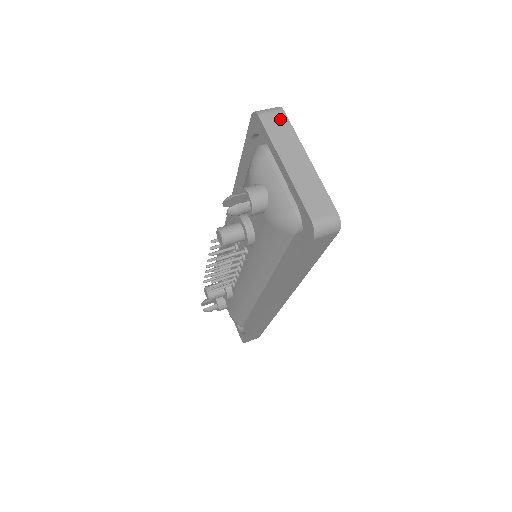
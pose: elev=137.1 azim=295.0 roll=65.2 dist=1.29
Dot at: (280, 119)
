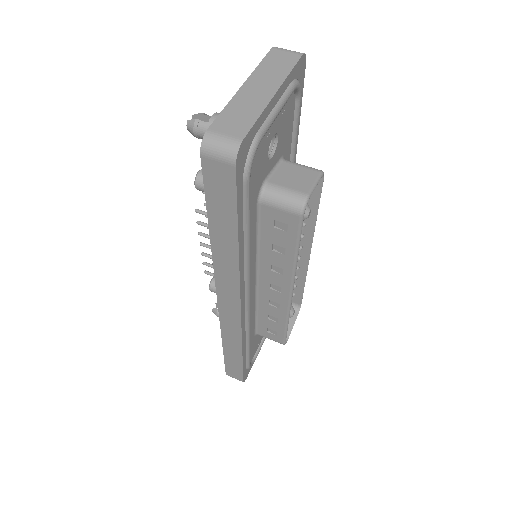
Dot at: (289, 58)
